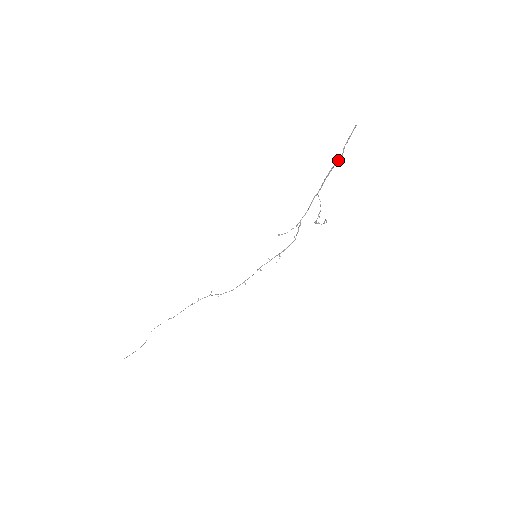
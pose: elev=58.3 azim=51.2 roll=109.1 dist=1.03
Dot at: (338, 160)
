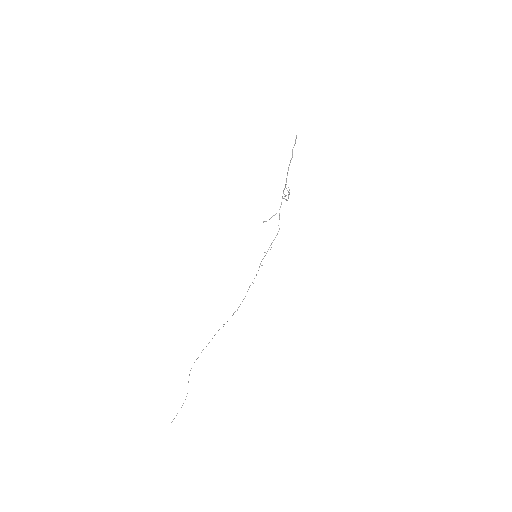
Dot at: (291, 158)
